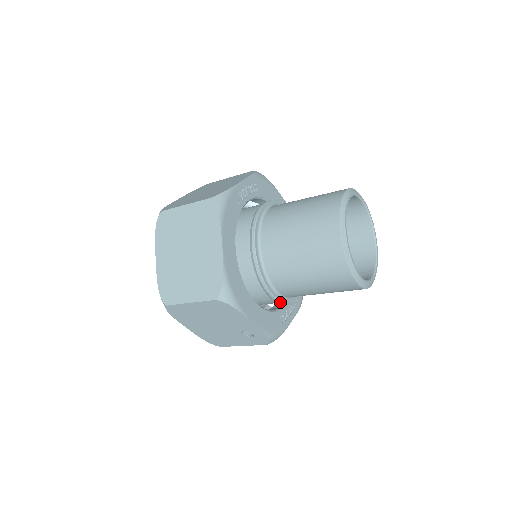
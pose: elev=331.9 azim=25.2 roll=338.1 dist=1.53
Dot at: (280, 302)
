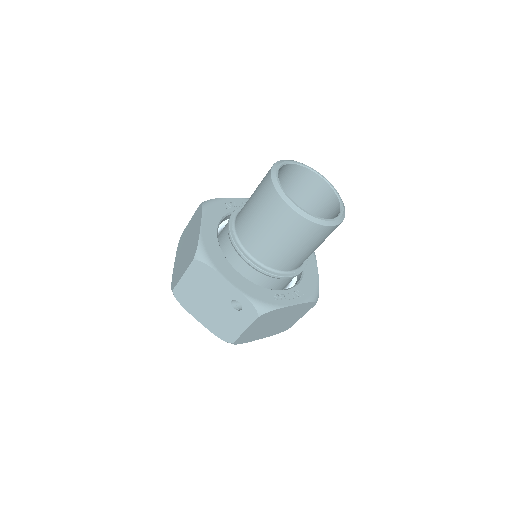
Dot at: (260, 269)
